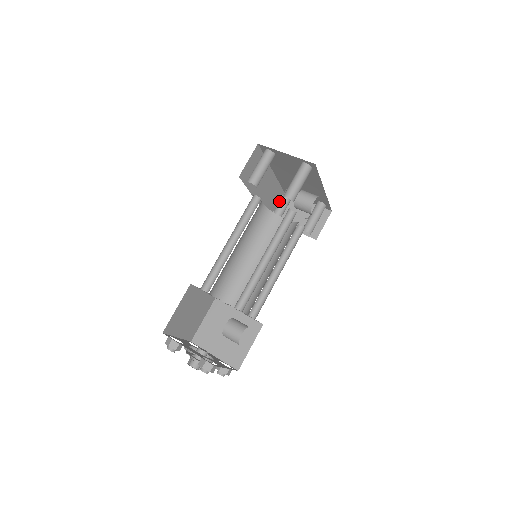
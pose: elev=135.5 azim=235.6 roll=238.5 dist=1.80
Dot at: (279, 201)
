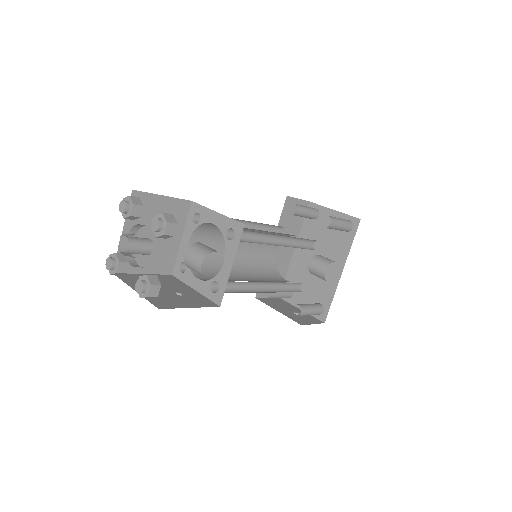
Dot at: occluded
